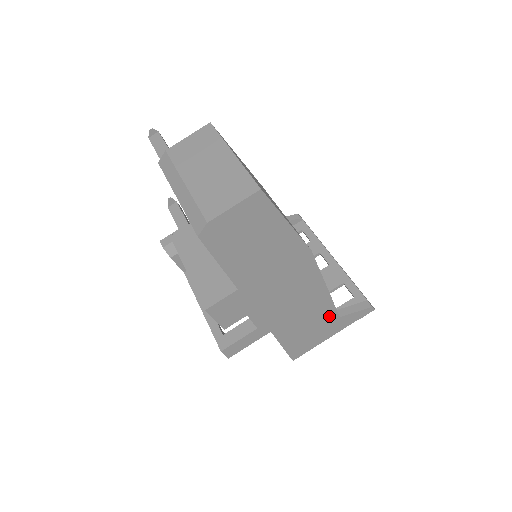
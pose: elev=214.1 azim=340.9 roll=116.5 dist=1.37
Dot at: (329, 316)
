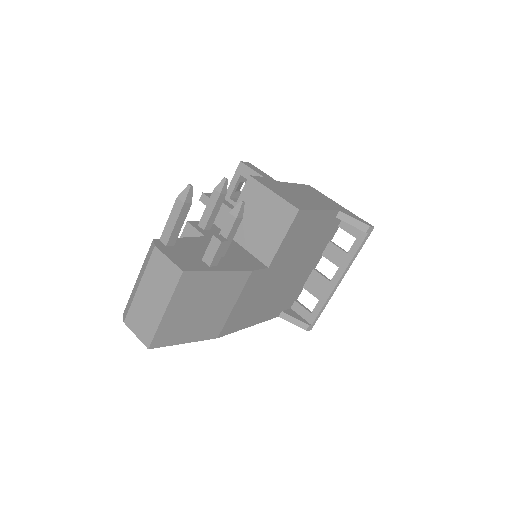
Dot at: occluded
